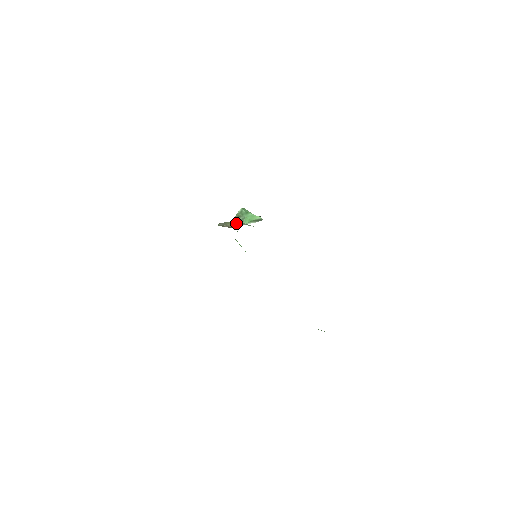
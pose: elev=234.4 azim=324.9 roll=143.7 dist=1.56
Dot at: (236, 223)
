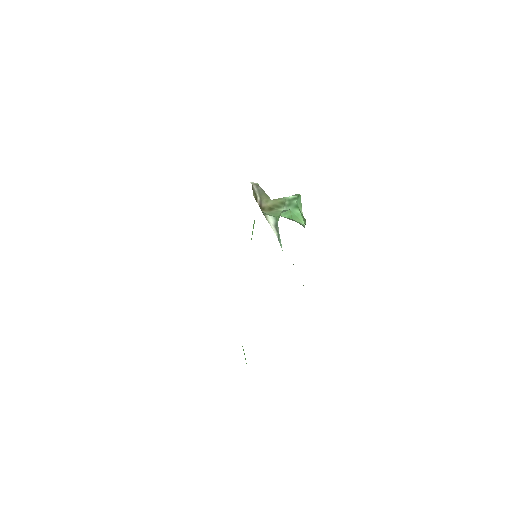
Dot at: (273, 209)
